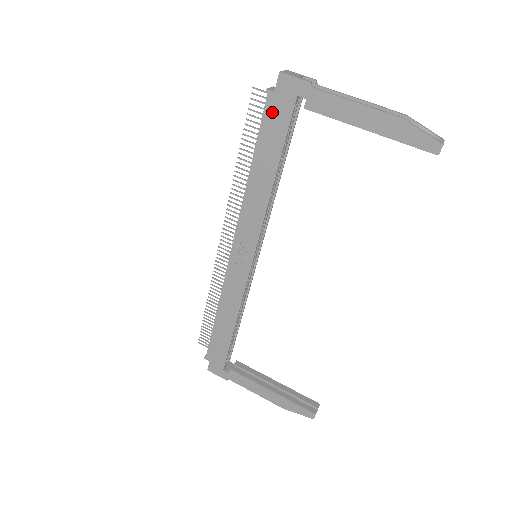
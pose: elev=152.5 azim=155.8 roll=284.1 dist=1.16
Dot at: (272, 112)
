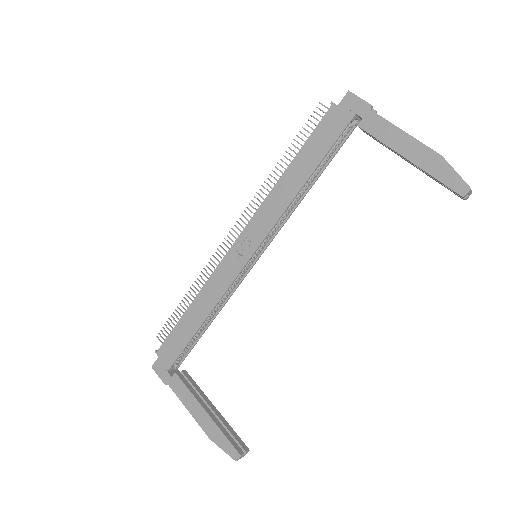
Dot at: (328, 122)
